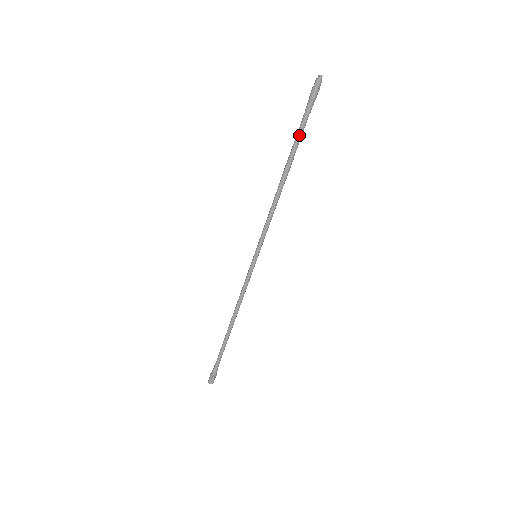
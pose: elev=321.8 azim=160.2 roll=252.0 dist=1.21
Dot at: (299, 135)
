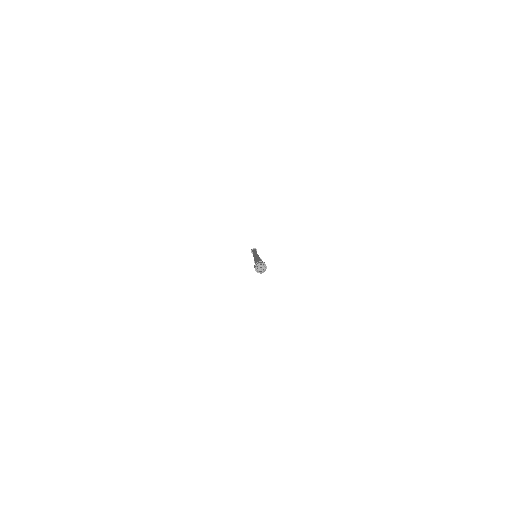
Dot at: occluded
